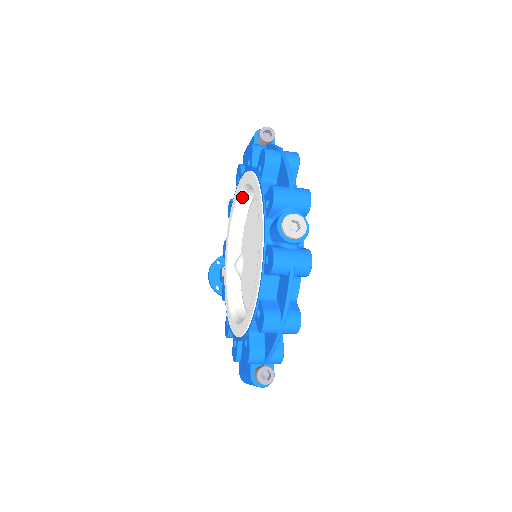
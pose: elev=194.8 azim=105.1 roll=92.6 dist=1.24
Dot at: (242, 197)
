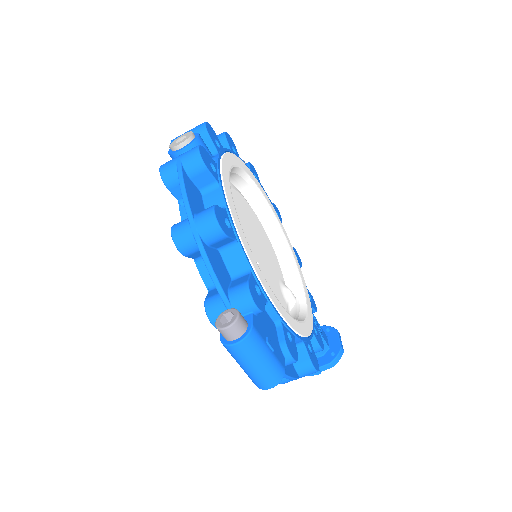
Dot at: occluded
